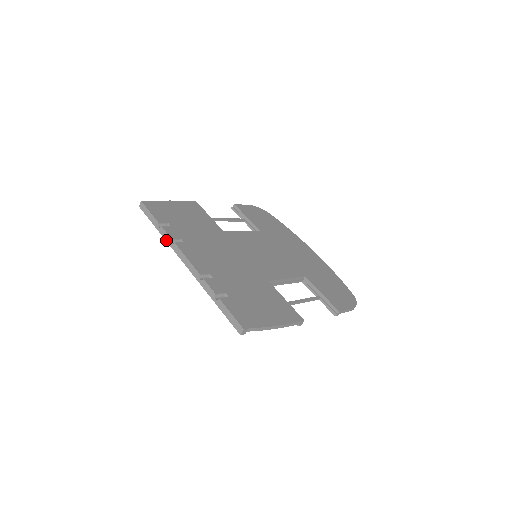
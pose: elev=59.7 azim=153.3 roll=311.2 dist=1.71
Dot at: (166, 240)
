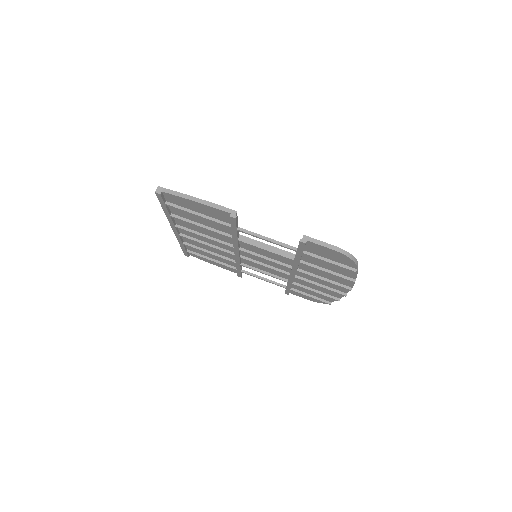
Dot at: (178, 240)
